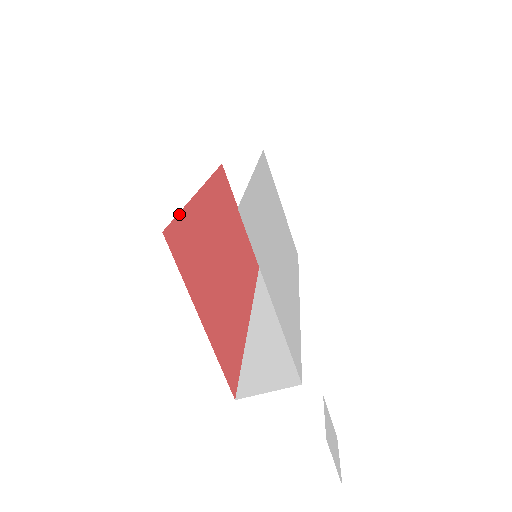
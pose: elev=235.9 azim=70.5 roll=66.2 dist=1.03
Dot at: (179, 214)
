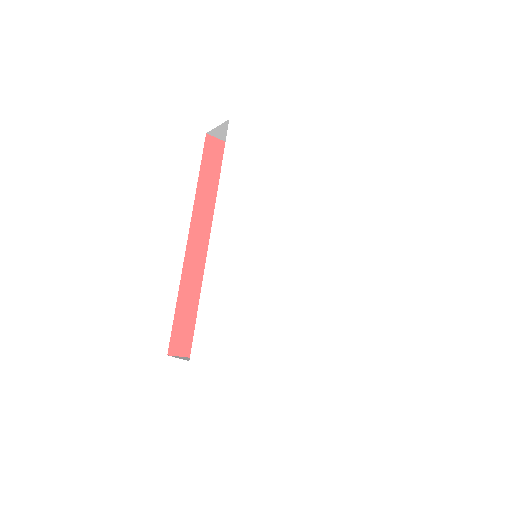
Dot at: (175, 314)
